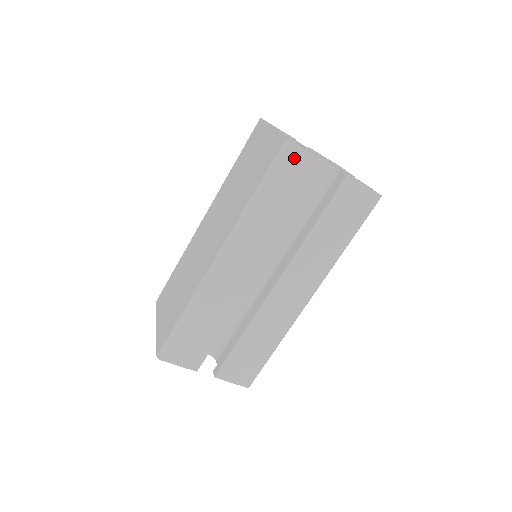
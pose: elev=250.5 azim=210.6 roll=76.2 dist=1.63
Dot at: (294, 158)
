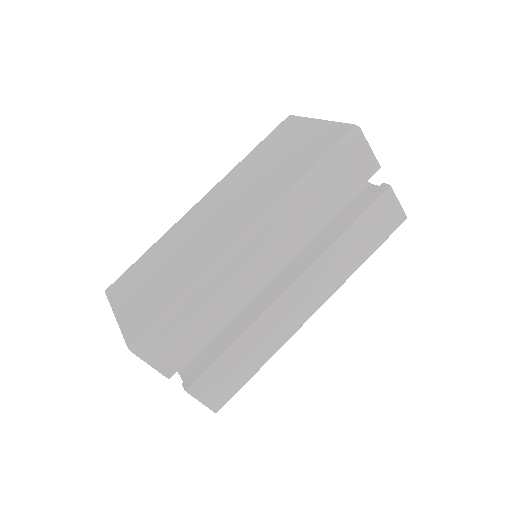
Dot at: (357, 148)
